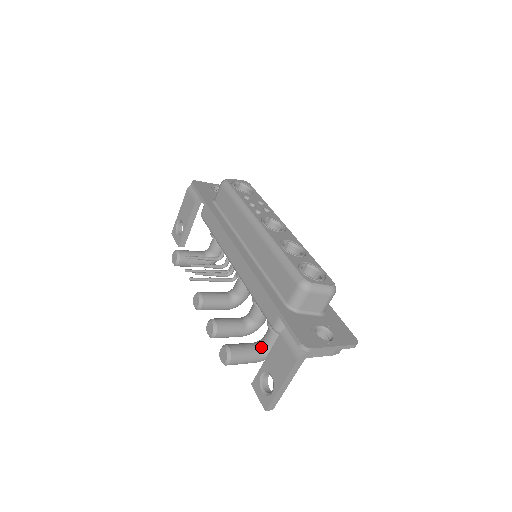
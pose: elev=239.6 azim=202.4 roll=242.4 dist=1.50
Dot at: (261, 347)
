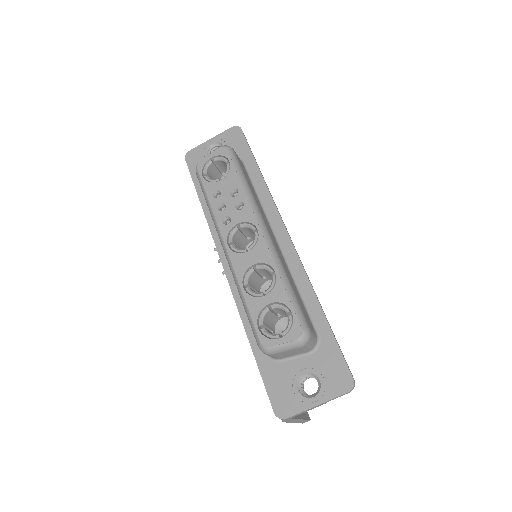
Dot at: occluded
